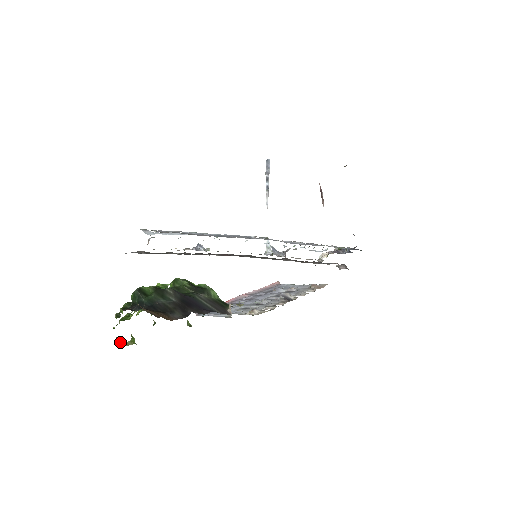
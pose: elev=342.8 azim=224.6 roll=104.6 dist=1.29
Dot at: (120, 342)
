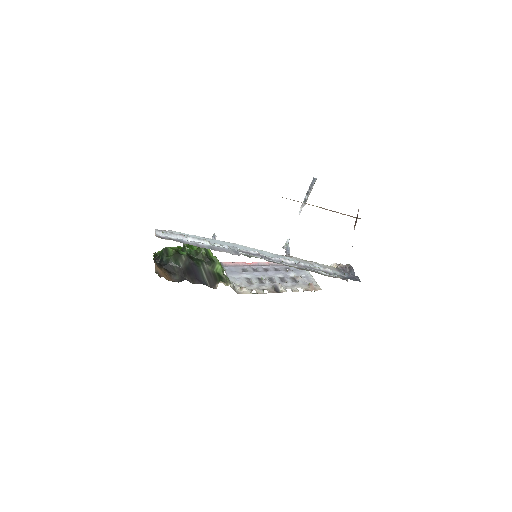
Dot at: occluded
